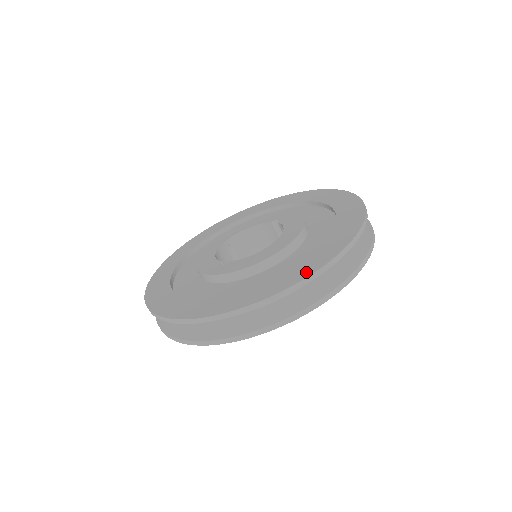
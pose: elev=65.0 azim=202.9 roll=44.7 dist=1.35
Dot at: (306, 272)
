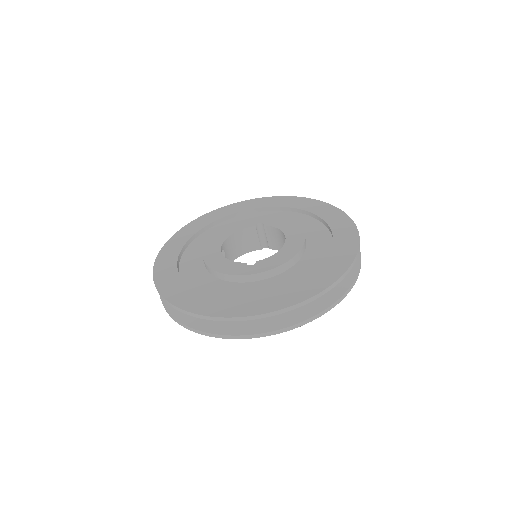
Dot at: (349, 256)
